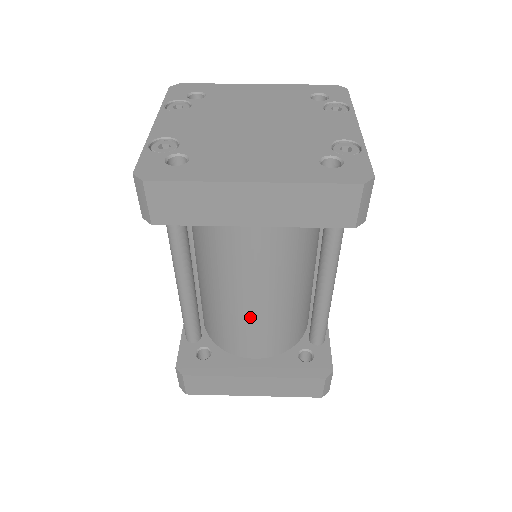
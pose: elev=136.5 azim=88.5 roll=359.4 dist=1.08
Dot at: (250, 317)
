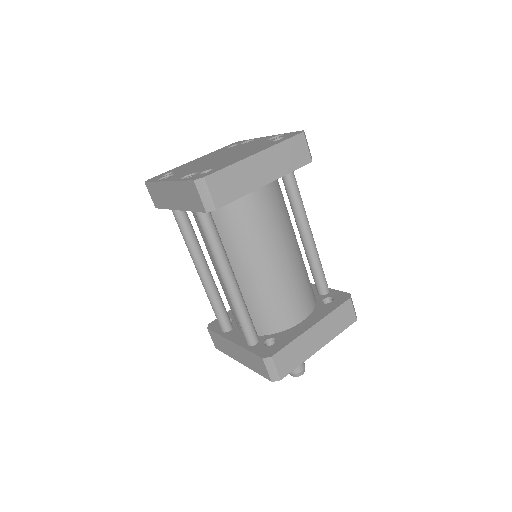
Dot at: (286, 279)
